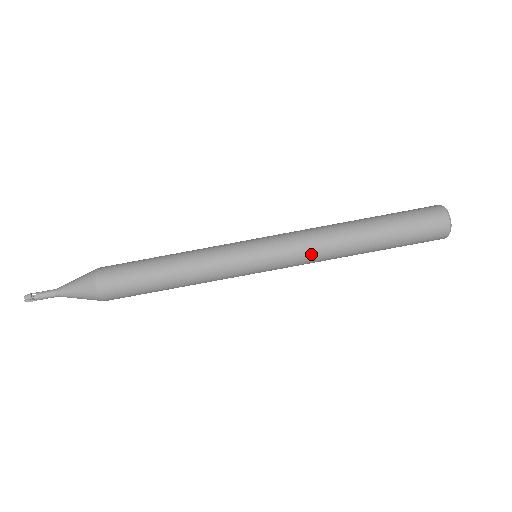
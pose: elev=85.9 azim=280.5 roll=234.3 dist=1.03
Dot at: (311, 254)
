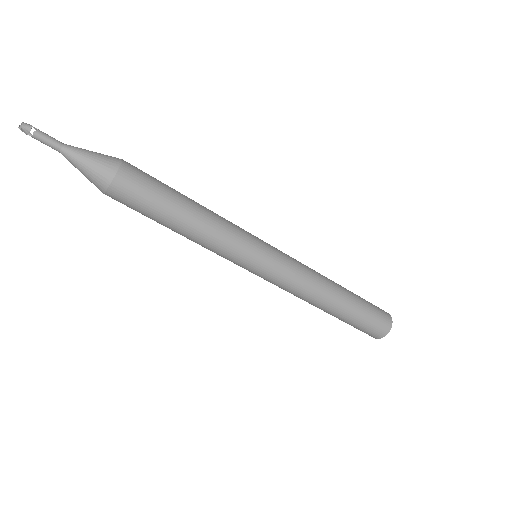
Dot at: (302, 283)
